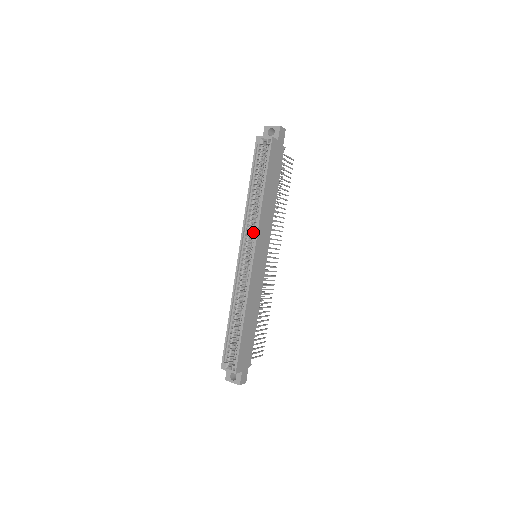
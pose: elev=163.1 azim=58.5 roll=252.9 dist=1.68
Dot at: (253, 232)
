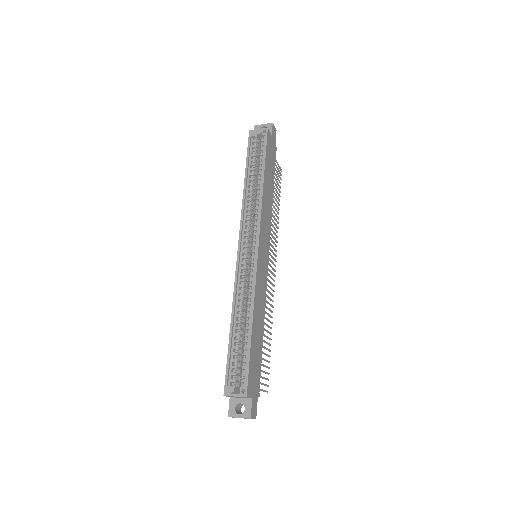
Dot at: (254, 222)
